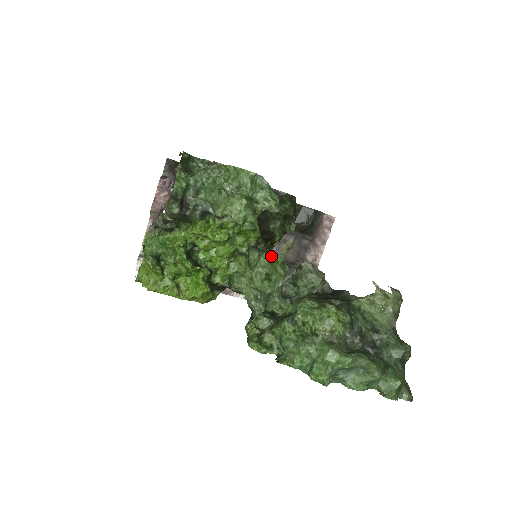
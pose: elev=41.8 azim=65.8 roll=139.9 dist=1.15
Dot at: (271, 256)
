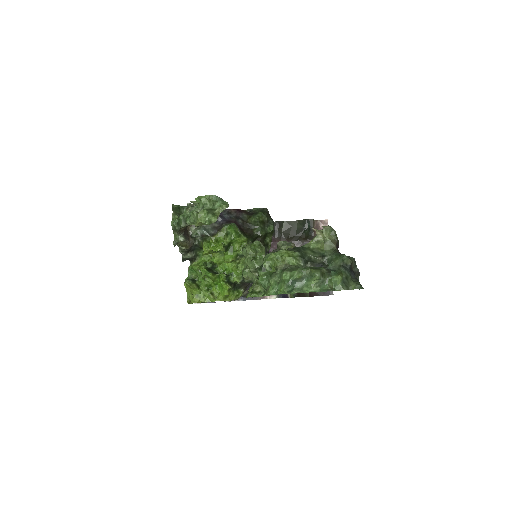
Dot at: (251, 244)
